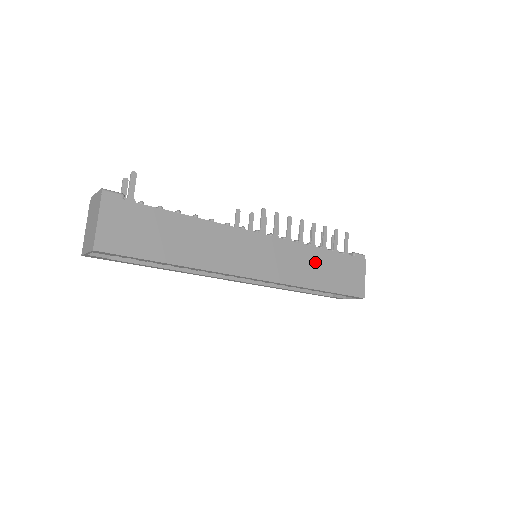
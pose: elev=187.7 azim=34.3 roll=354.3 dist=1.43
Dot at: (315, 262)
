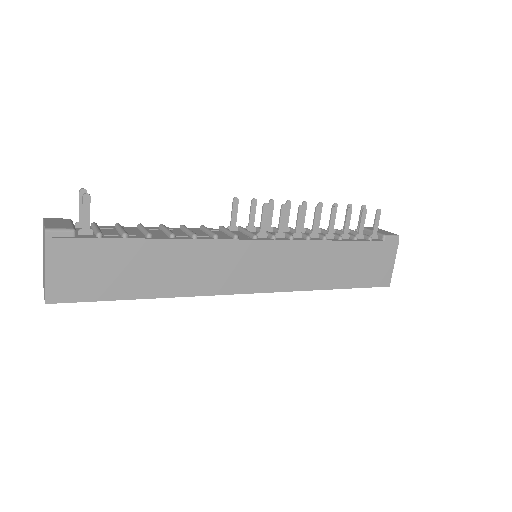
Dot at: (330, 259)
